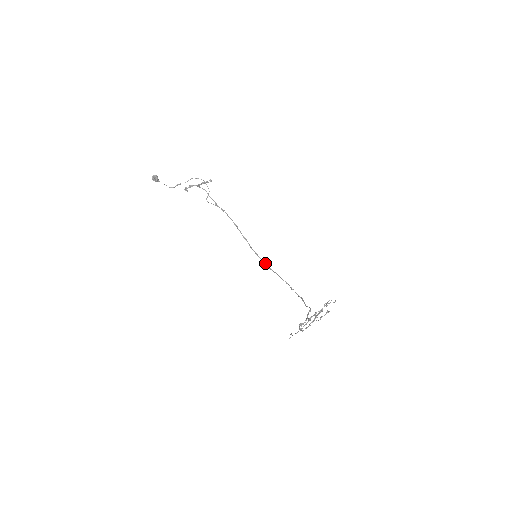
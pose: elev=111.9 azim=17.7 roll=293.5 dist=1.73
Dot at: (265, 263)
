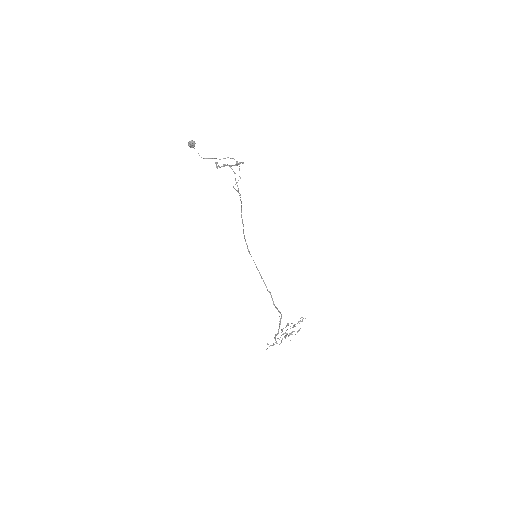
Dot at: (247, 246)
